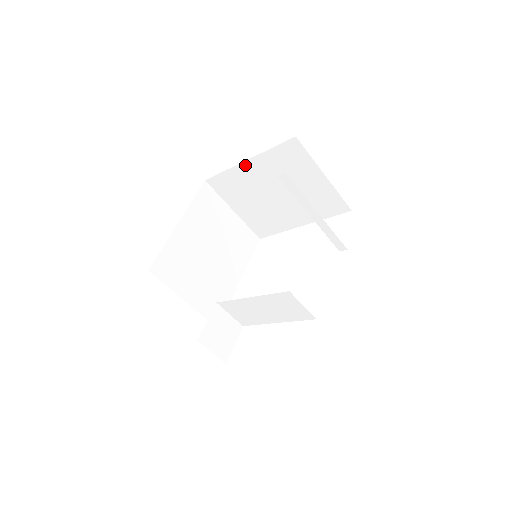
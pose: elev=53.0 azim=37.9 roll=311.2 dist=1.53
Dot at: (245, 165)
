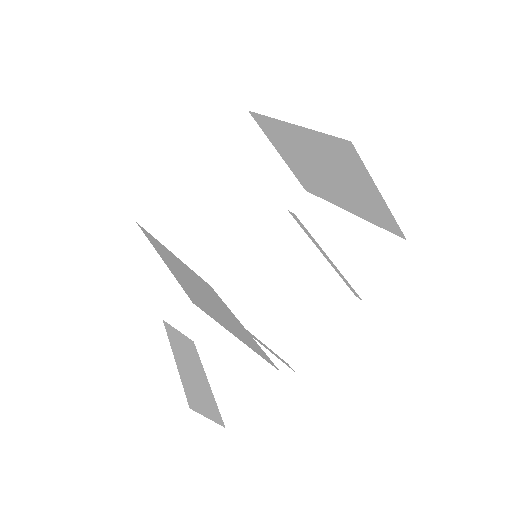
Dot at: (290, 126)
